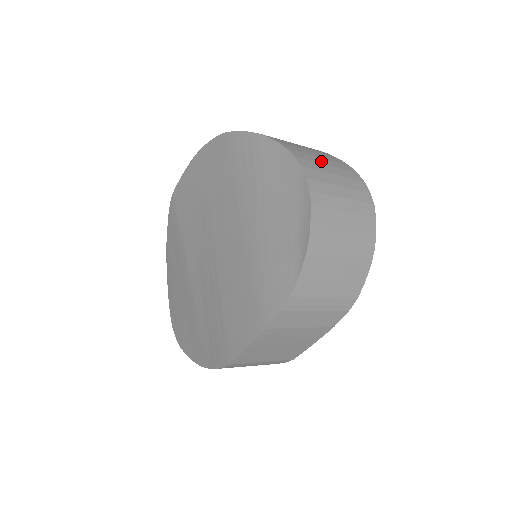
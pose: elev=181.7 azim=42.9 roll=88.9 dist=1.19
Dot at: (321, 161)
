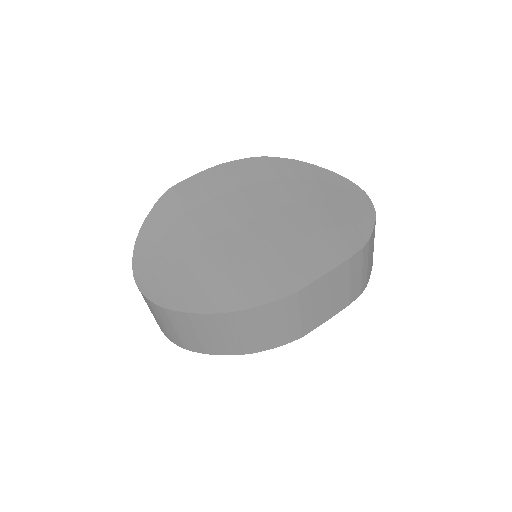
Dot at: occluded
